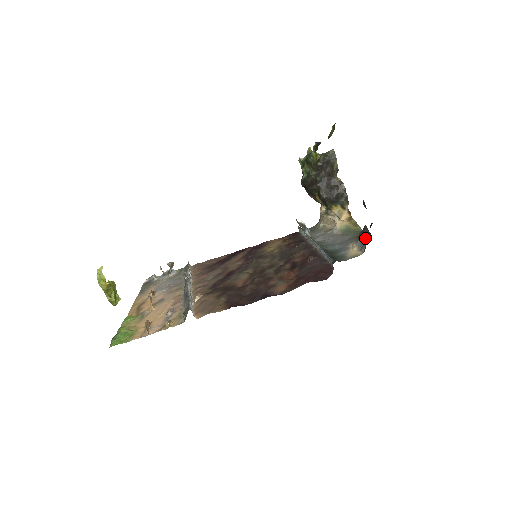
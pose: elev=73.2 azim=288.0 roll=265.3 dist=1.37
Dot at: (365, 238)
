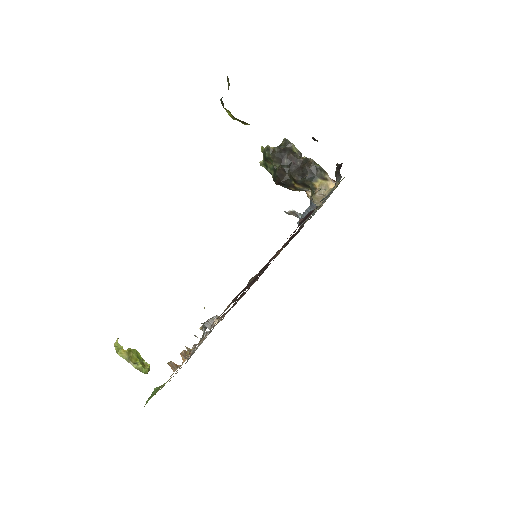
Dot at: (338, 171)
